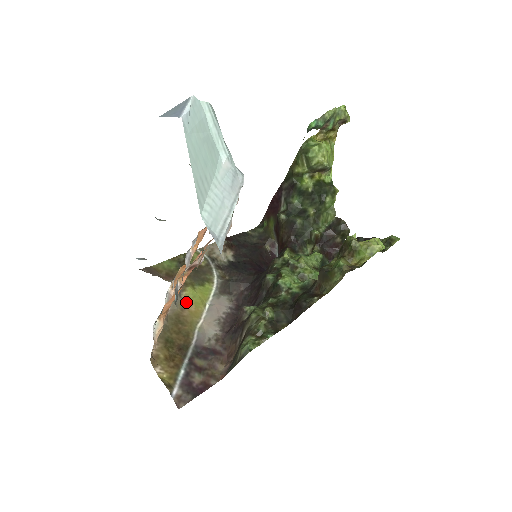
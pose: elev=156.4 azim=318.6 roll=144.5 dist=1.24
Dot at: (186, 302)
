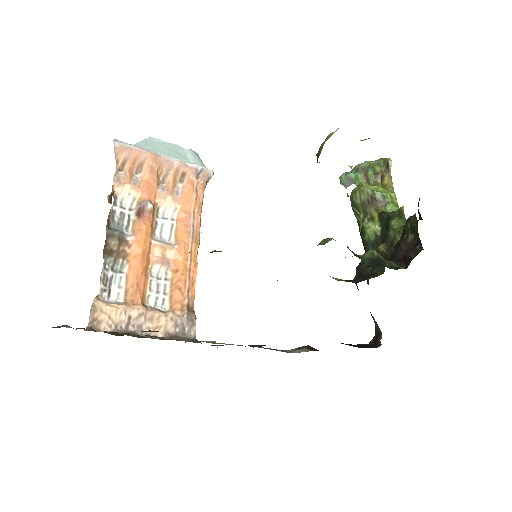
Dot at: occluded
